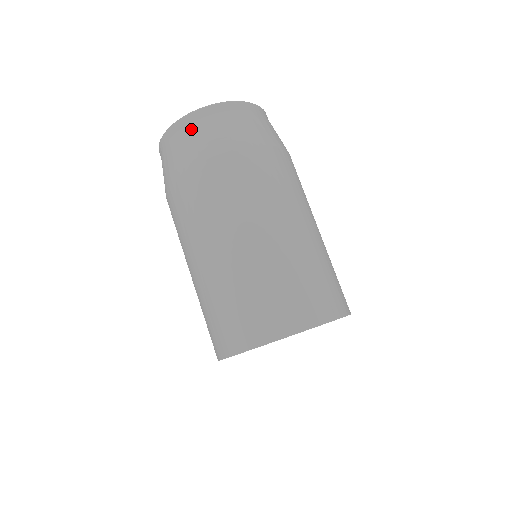
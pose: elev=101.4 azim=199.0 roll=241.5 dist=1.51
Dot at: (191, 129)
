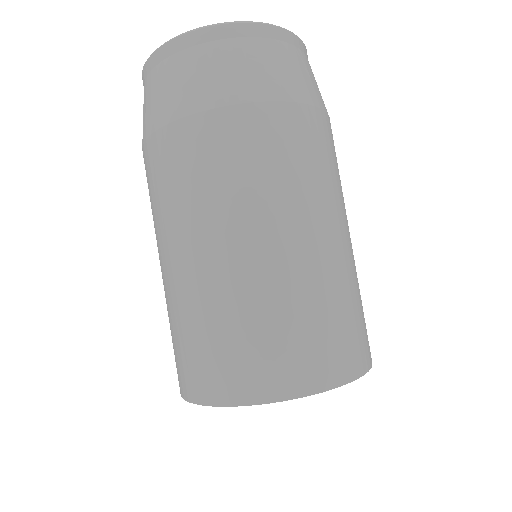
Dot at: (284, 49)
